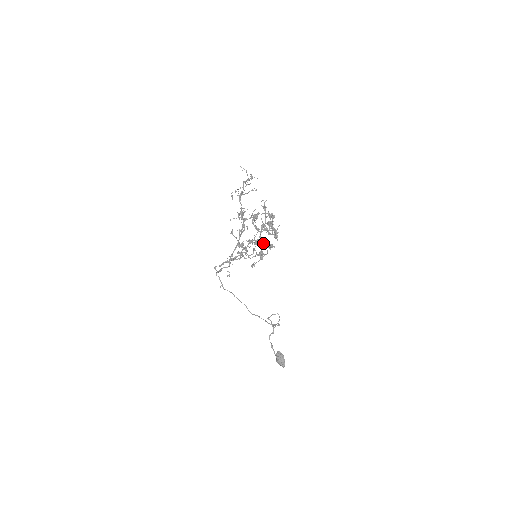
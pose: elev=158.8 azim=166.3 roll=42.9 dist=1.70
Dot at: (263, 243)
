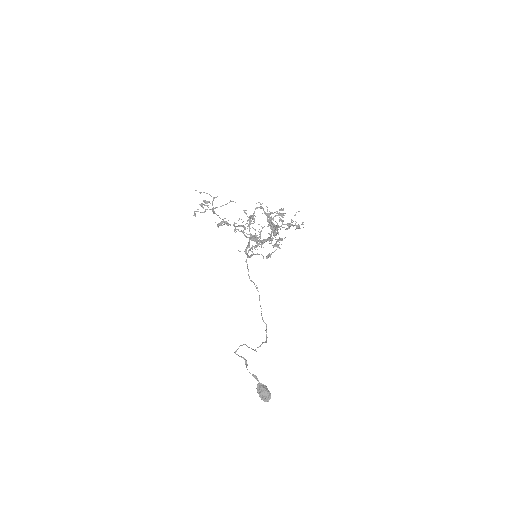
Dot at: (277, 233)
